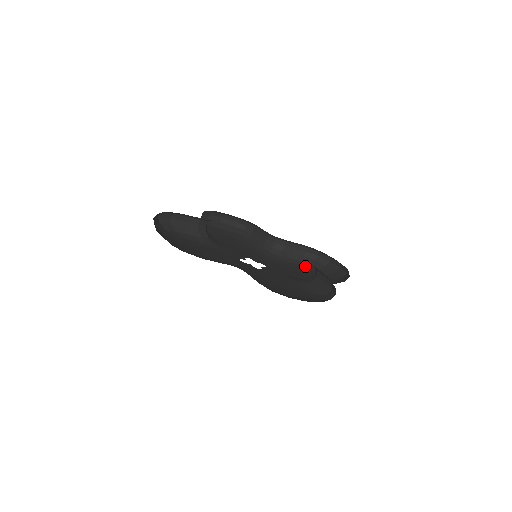
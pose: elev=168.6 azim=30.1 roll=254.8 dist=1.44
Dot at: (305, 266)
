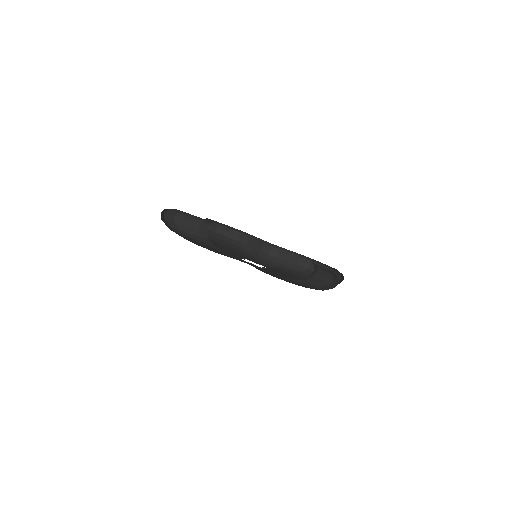
Dot at: (299, 273)
